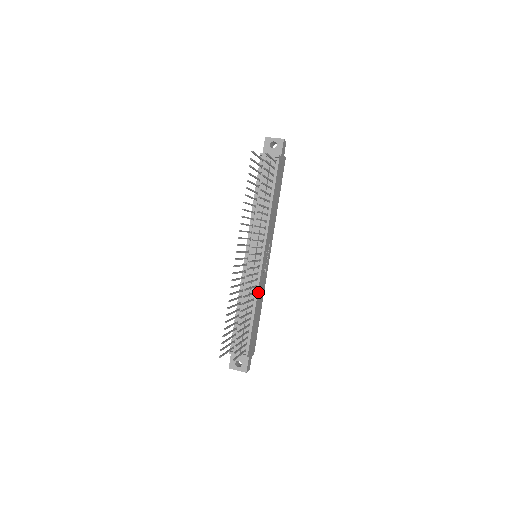
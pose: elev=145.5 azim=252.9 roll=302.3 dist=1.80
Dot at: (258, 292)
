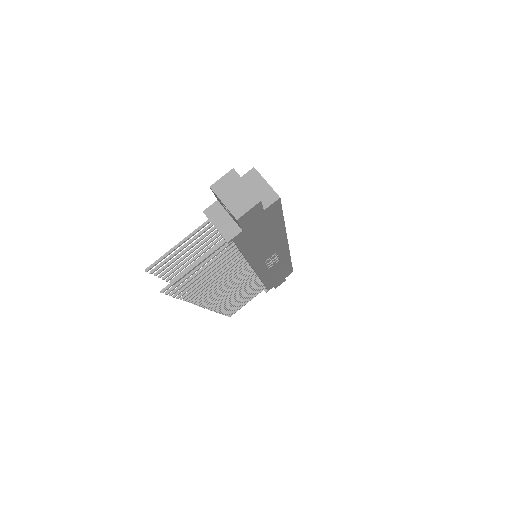
Dot at: (263, 278)
